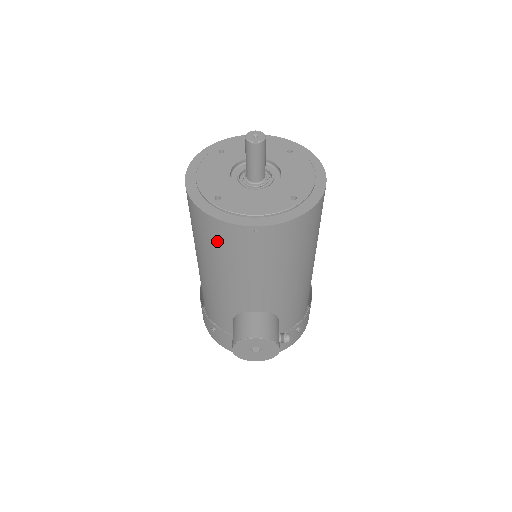
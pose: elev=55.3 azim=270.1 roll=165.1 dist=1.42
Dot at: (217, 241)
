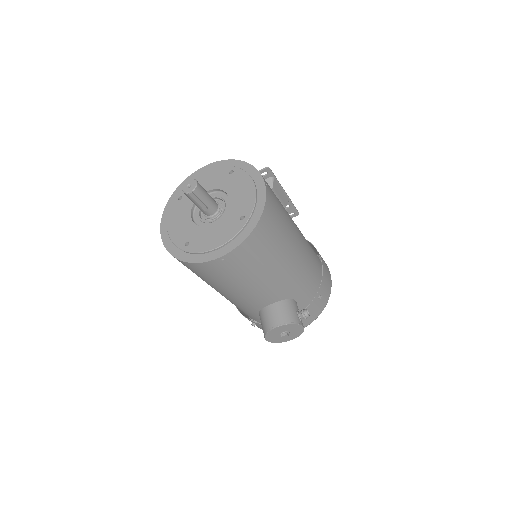
Dot at: (204, 274)
